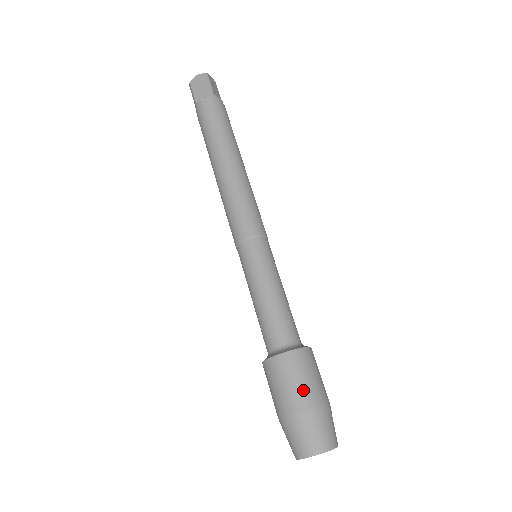
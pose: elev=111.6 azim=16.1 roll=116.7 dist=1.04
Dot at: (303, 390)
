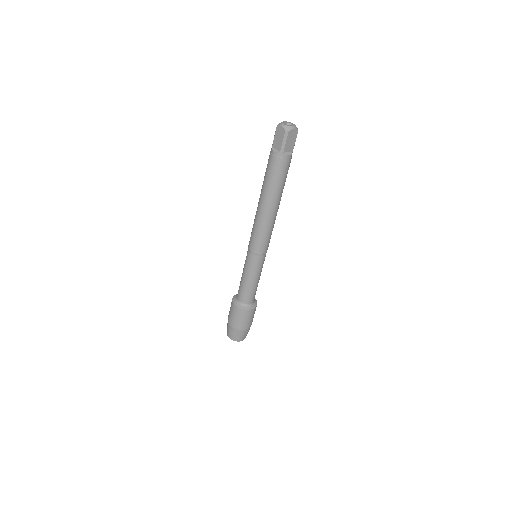
Dot at: (237, 322)
